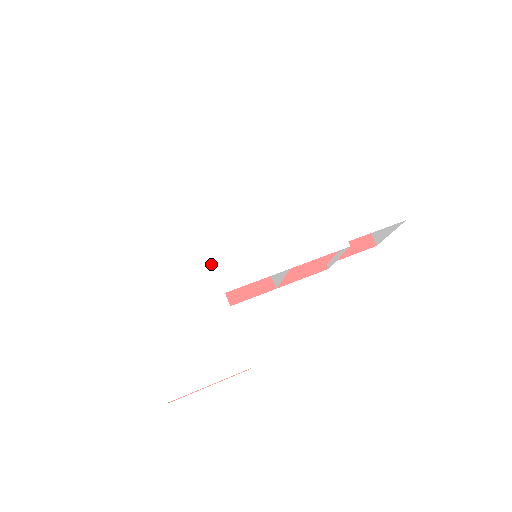
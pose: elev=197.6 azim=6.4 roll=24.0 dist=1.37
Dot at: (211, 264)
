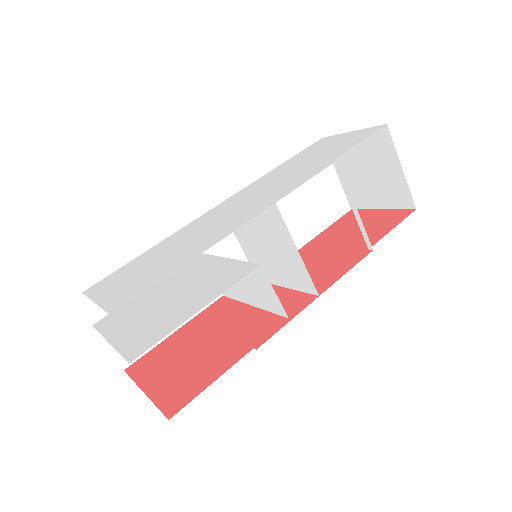
Dot at: (181, 251)
